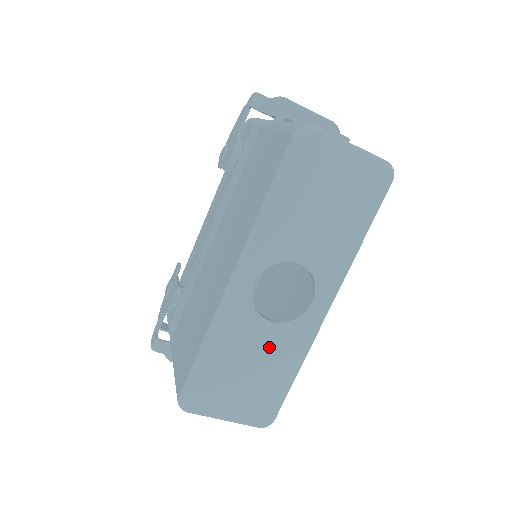
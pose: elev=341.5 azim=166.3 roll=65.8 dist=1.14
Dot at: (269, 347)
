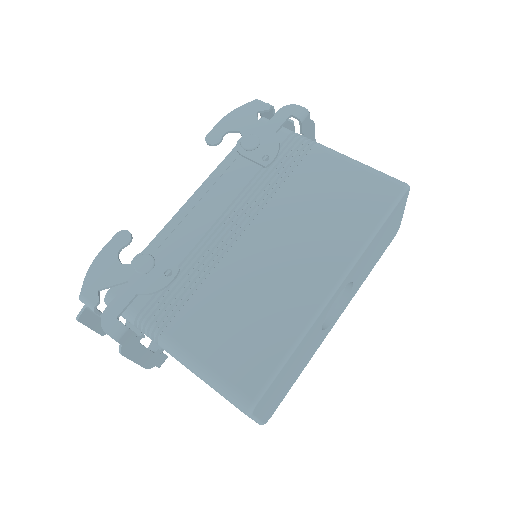
Dot at: (309, 351)
